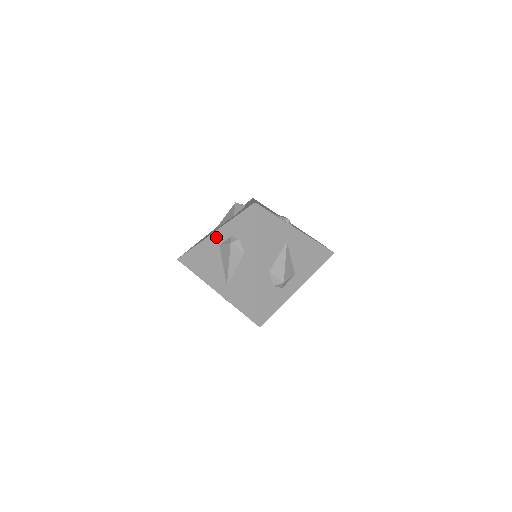
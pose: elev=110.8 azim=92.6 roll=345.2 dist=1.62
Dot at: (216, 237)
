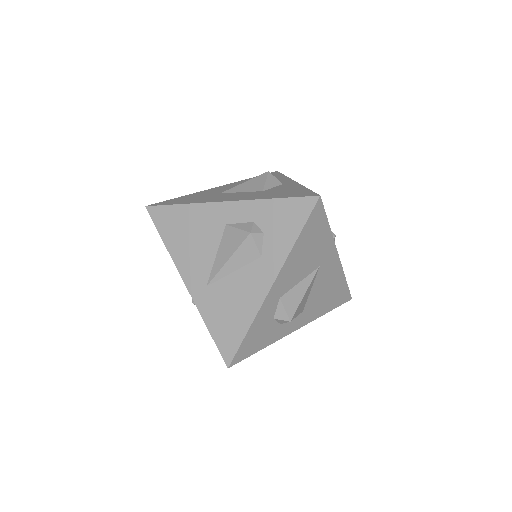
Dot at: (228, 210)
